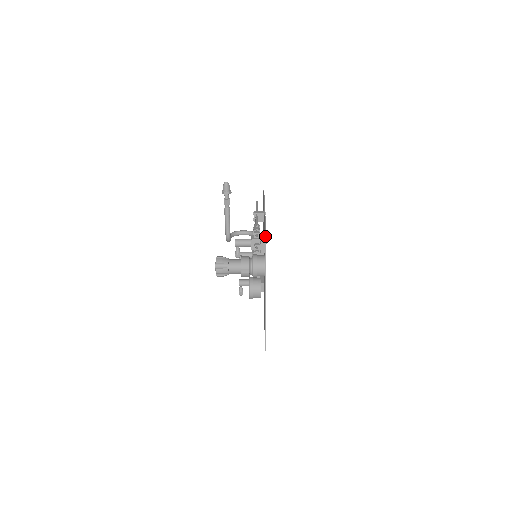
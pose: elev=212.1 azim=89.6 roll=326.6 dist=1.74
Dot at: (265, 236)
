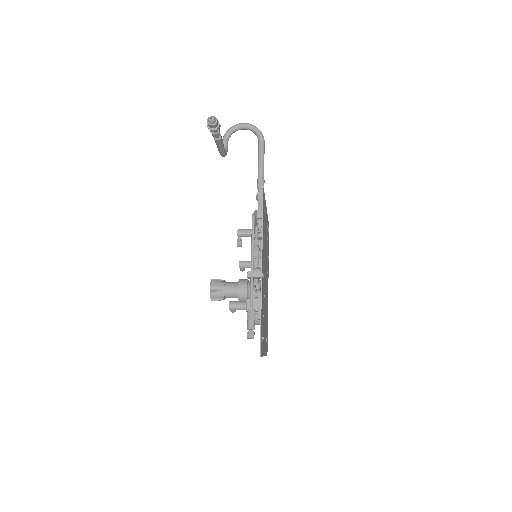
Dot at: occluded
